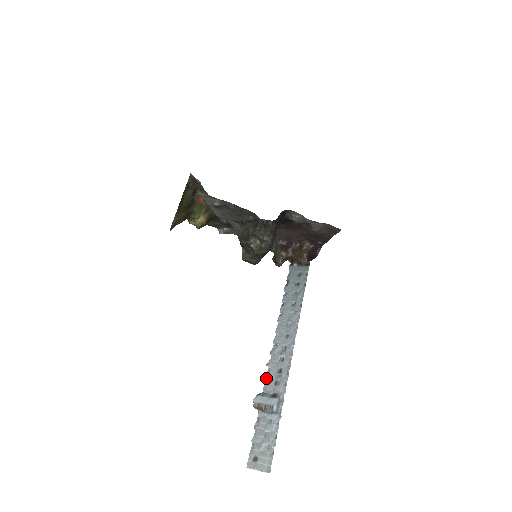
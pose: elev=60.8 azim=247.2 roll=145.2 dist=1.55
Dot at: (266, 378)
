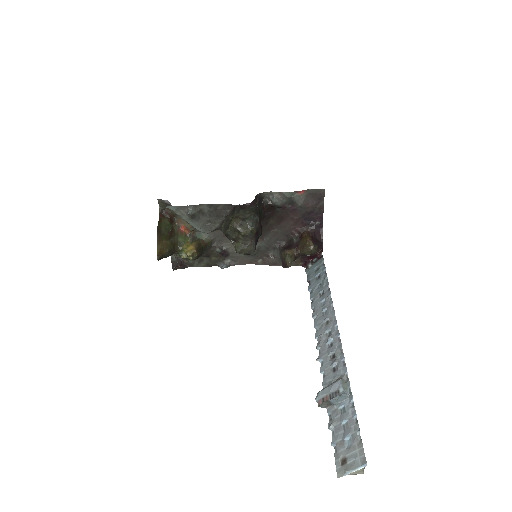
Dot at: (322, 373)
